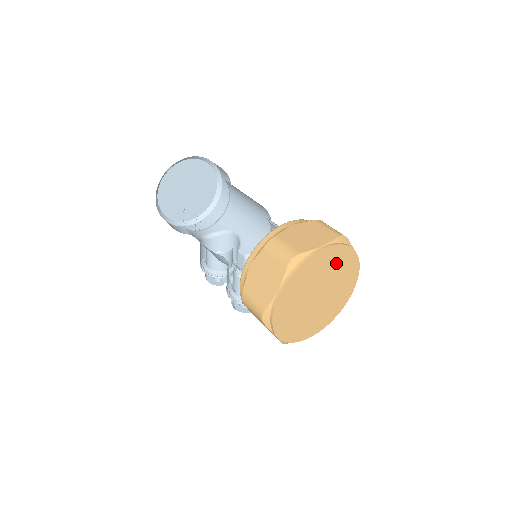
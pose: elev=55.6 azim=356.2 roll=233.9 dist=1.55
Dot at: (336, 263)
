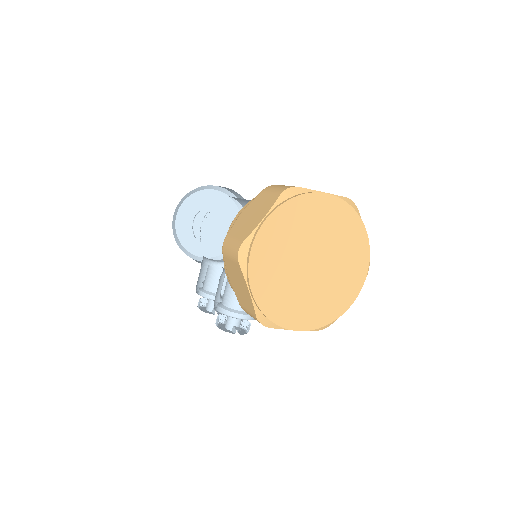
Dot at: (340, 229)
